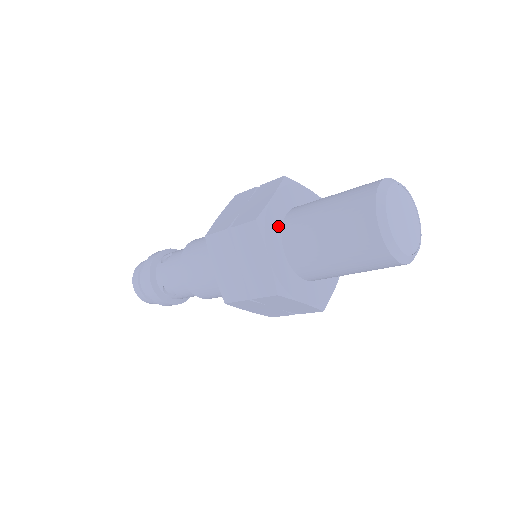
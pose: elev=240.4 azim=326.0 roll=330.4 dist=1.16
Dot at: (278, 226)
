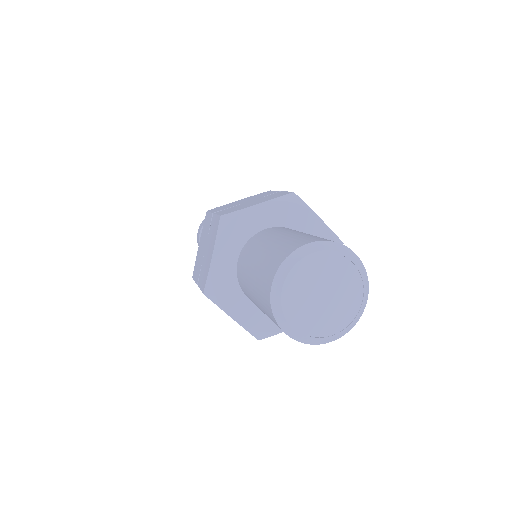
Dot at: (232, 280)
